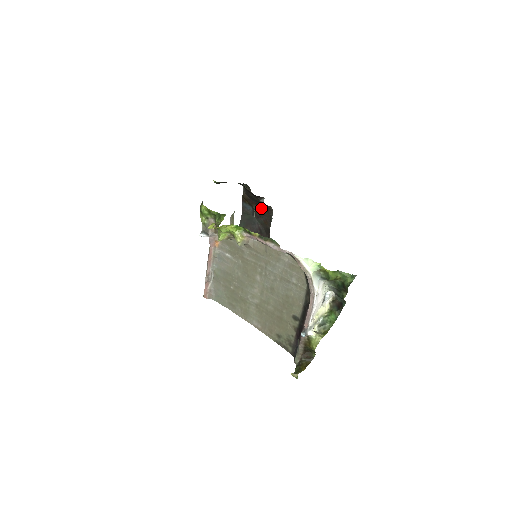
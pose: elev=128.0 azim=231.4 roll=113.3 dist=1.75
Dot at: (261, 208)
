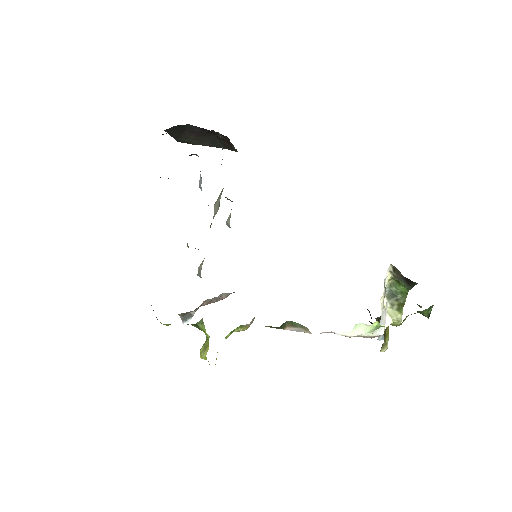
Dot at: occluded
